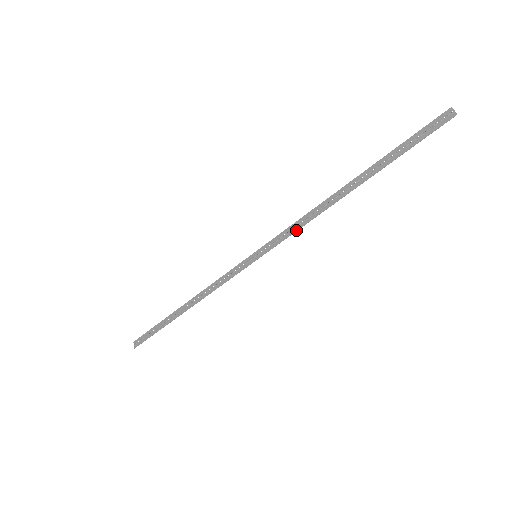
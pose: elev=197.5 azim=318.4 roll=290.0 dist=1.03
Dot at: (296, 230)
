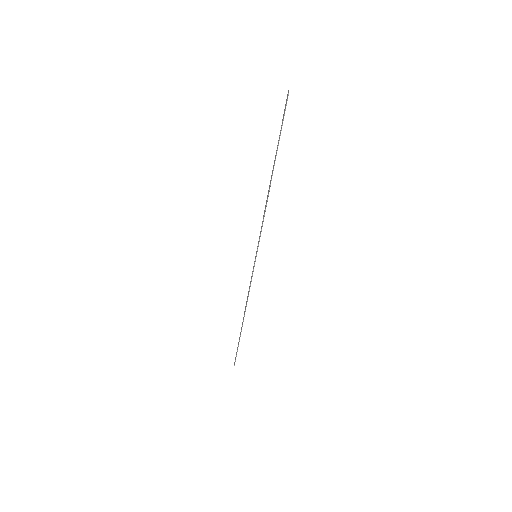
Dot at: (262, 224)
